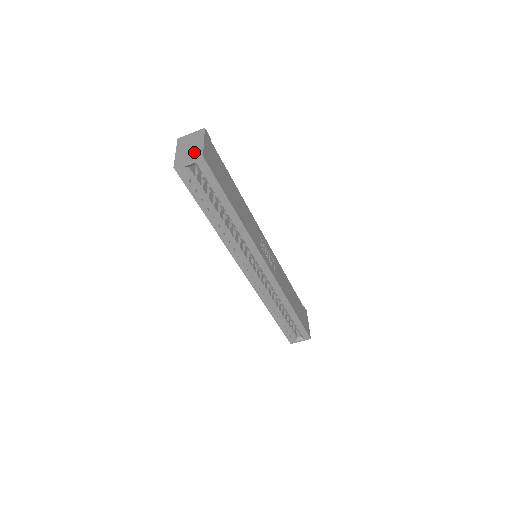
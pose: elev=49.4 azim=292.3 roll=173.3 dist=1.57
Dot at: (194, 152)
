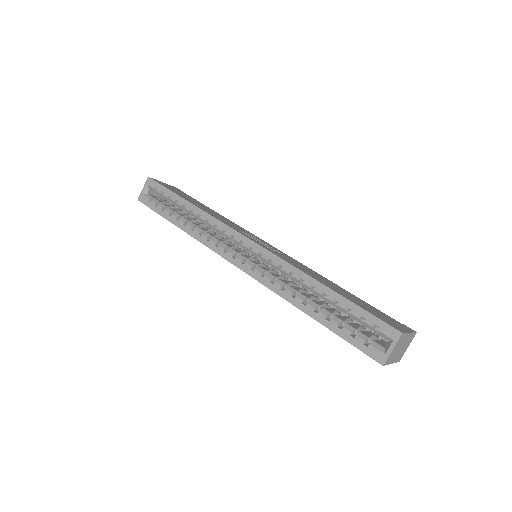
Dot at: occluded
